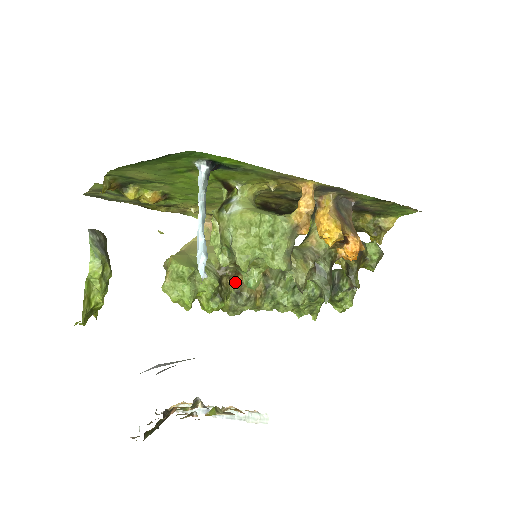
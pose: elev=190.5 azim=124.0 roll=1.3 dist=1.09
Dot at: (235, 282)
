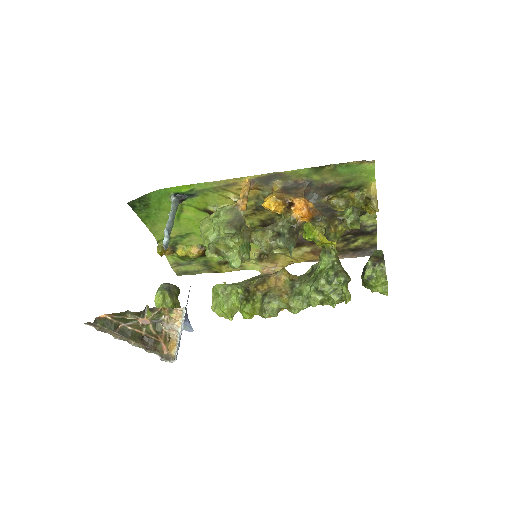
Dot at: (261, 289)
